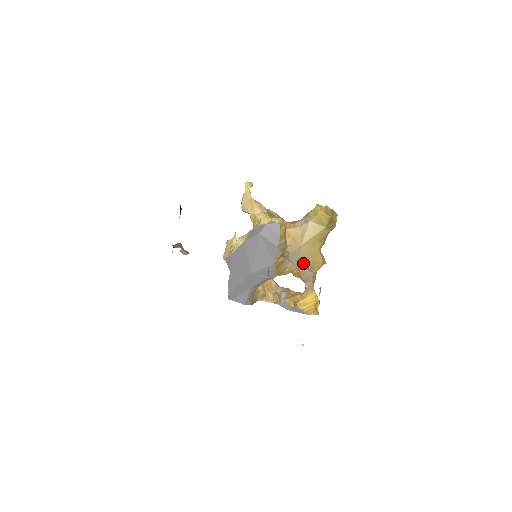
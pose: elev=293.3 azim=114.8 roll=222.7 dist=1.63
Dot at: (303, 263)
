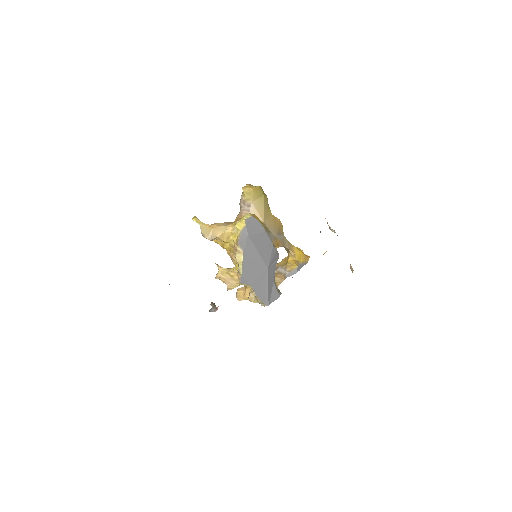
Dot at: (275, 233)
